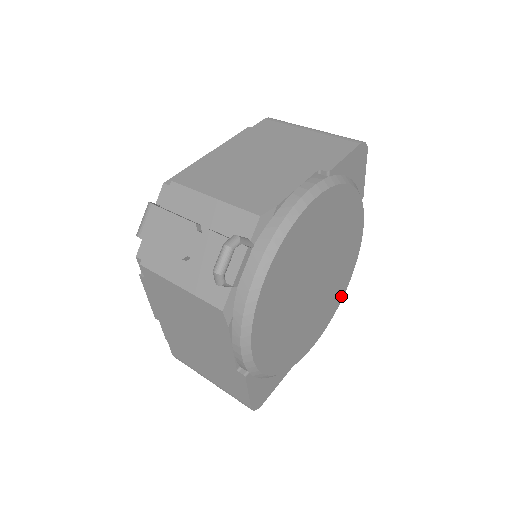
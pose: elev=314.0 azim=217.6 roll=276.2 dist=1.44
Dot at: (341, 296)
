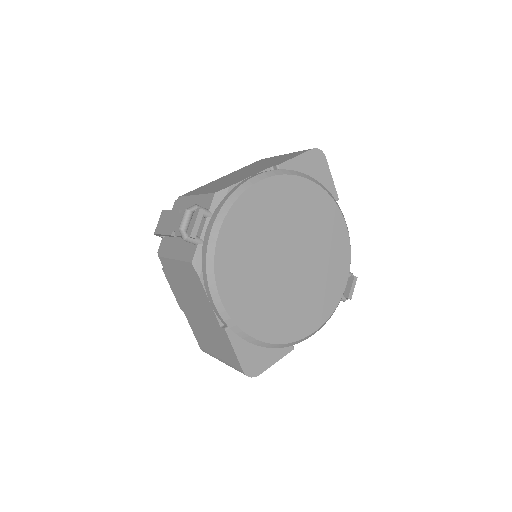
Dot at: (340, 290)
